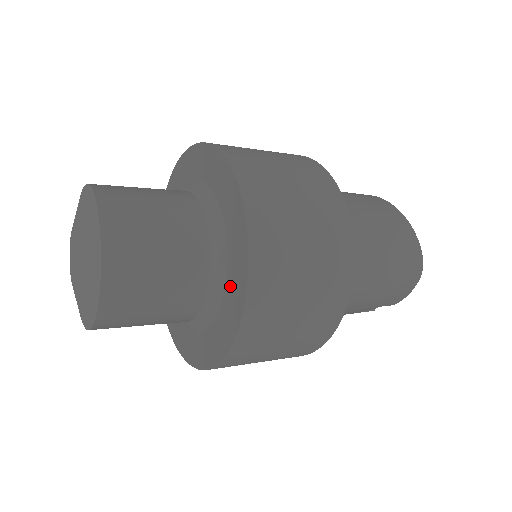
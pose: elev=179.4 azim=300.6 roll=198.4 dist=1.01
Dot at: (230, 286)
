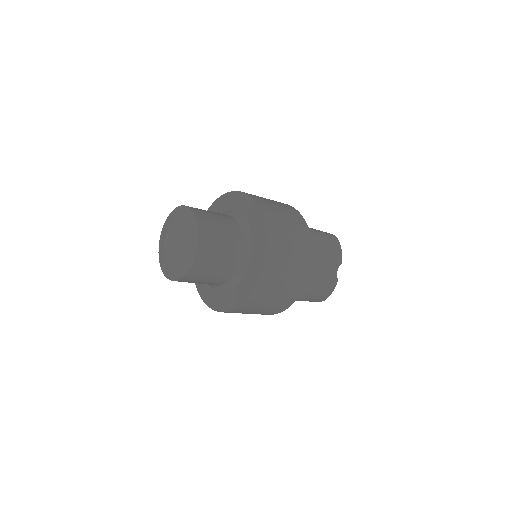
Dot at: (249, 217)
